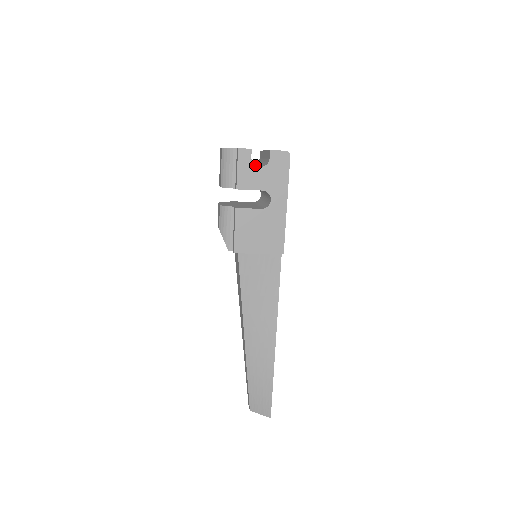
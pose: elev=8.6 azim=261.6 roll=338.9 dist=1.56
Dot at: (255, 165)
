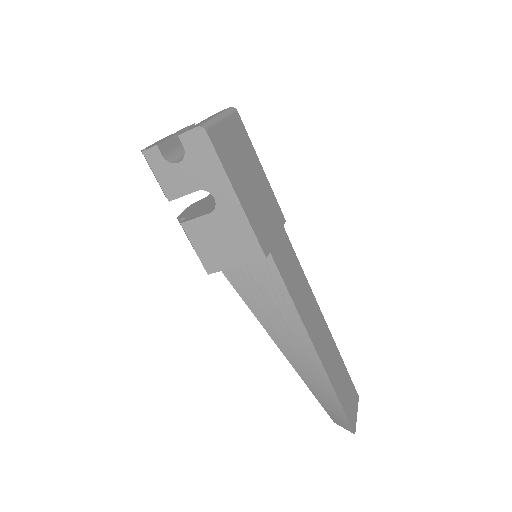
Dot at: (172, 163)
